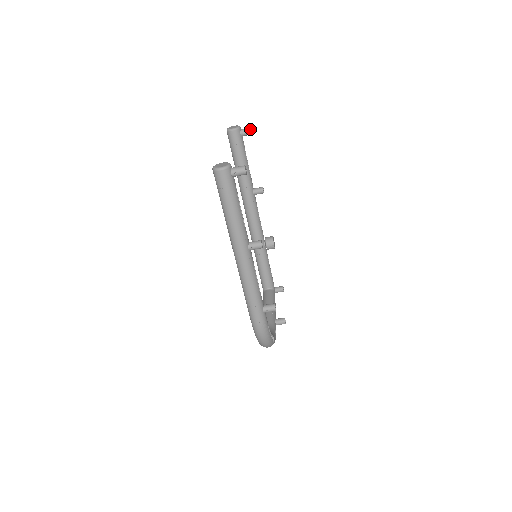
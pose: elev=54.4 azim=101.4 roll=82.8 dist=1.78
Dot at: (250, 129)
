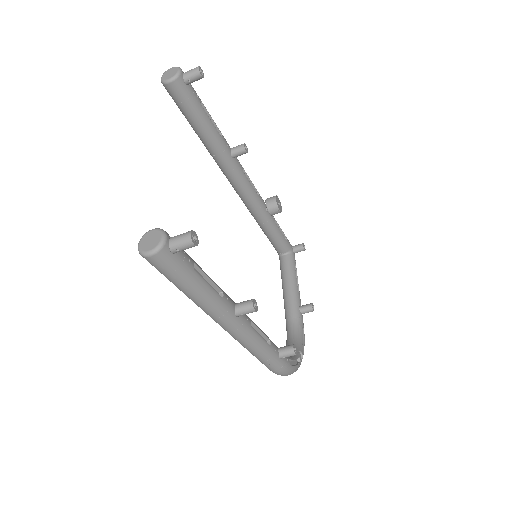
Dot at: (198, 71)
